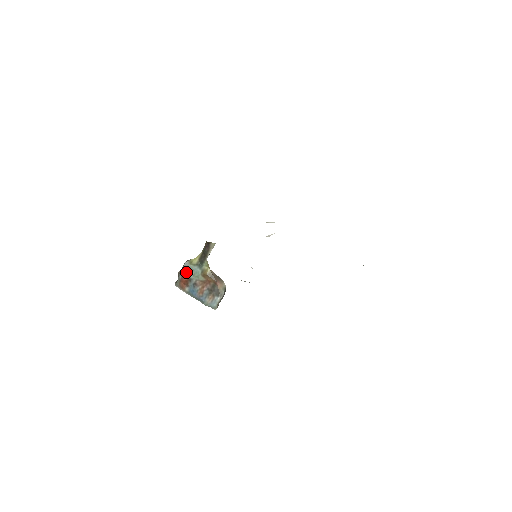
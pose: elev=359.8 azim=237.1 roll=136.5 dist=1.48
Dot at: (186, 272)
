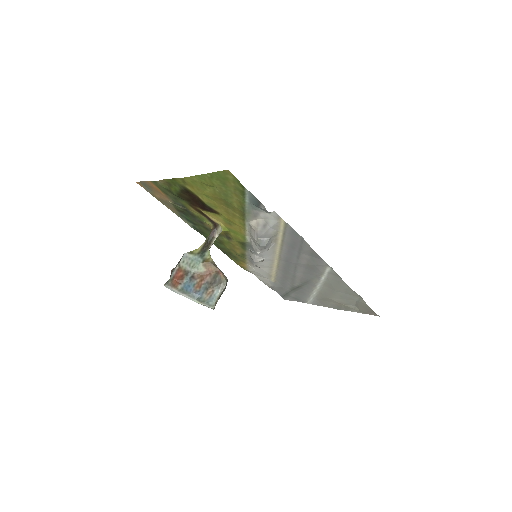
Dot at: (183, 264)
